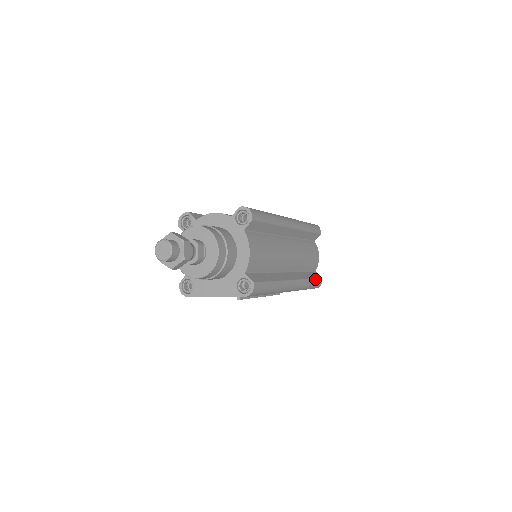
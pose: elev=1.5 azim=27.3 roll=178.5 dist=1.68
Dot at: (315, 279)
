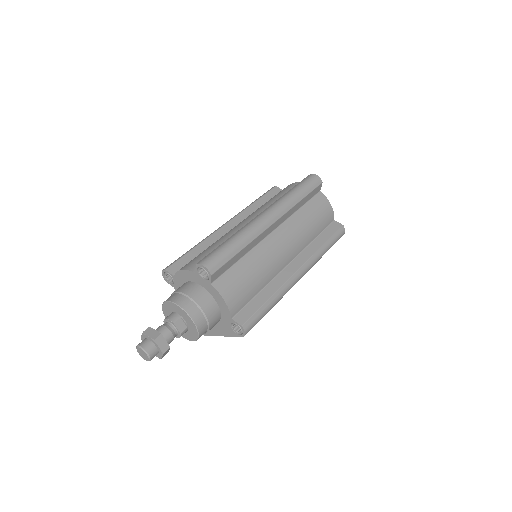
Dot at: (332, 237)
